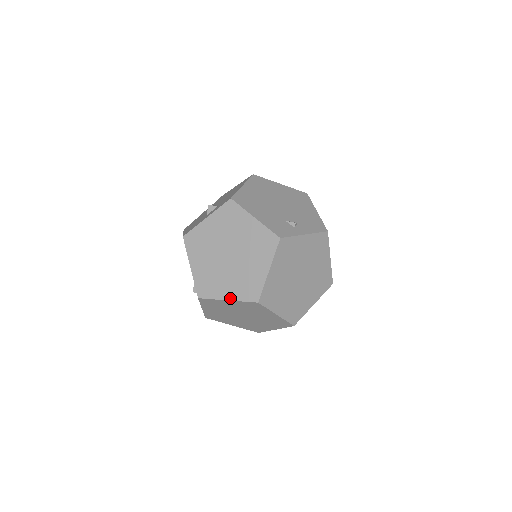
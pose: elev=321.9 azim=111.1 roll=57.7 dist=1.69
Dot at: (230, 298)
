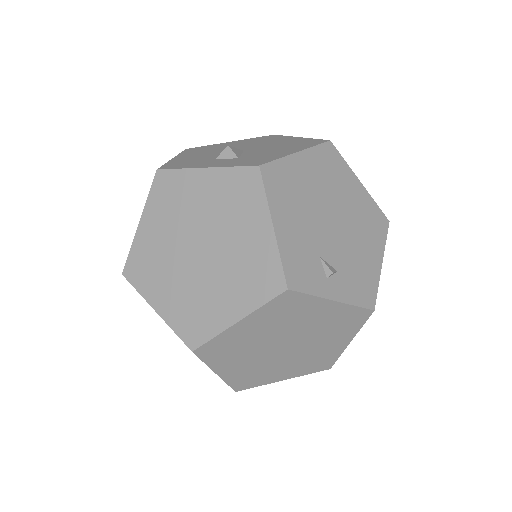
Dot at: (161, 312)
